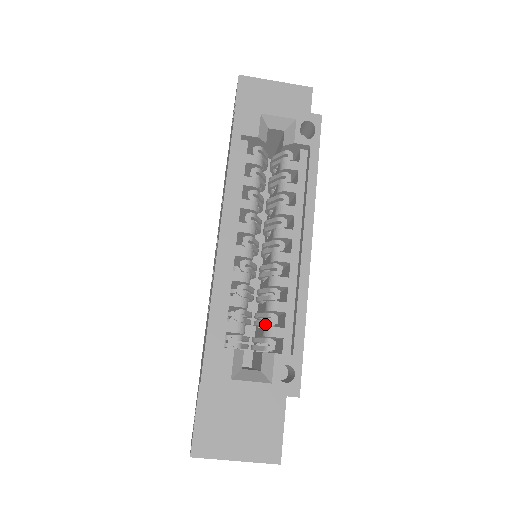
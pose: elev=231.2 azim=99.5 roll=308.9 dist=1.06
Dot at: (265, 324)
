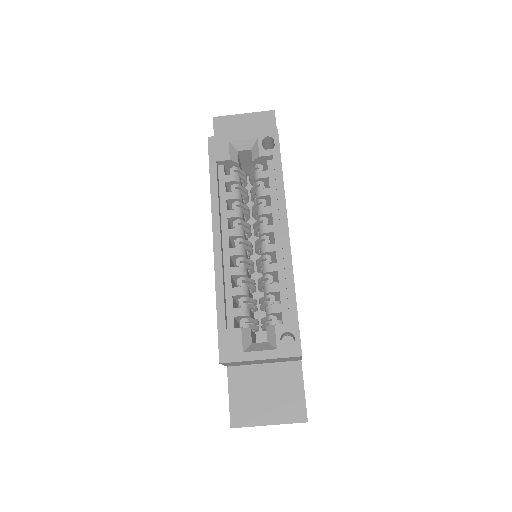
Dot at: (266, 305)
